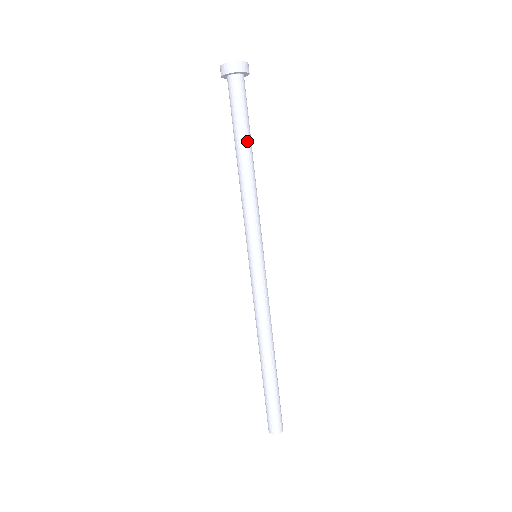
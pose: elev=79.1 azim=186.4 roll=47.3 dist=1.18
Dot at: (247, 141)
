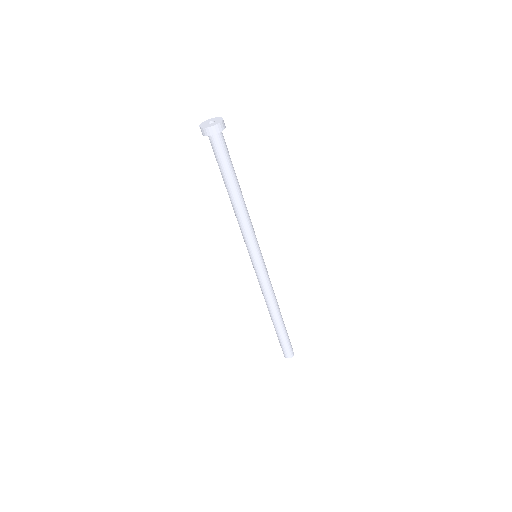
Dot at: (236, 180)
